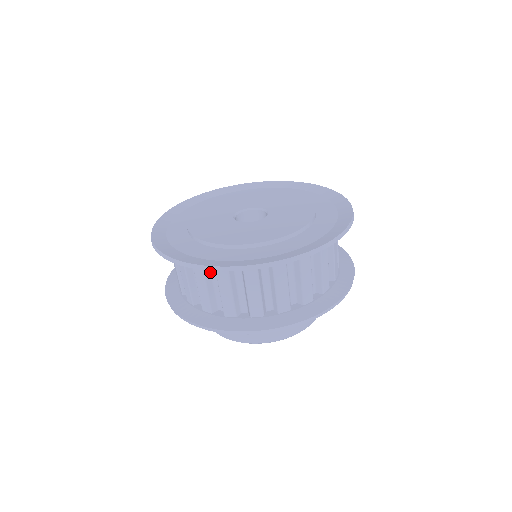
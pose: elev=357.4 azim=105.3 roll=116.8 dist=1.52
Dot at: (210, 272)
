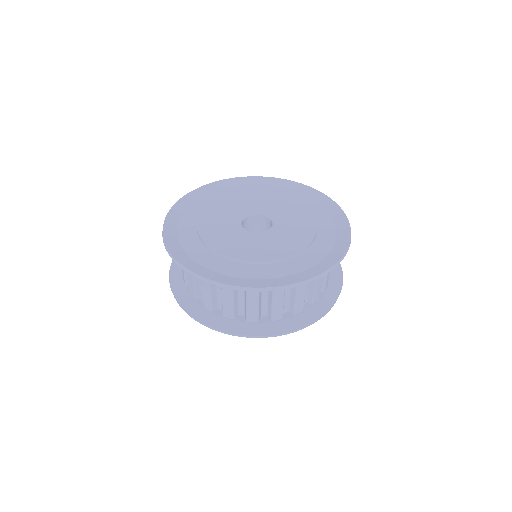
Dot at: occluded
